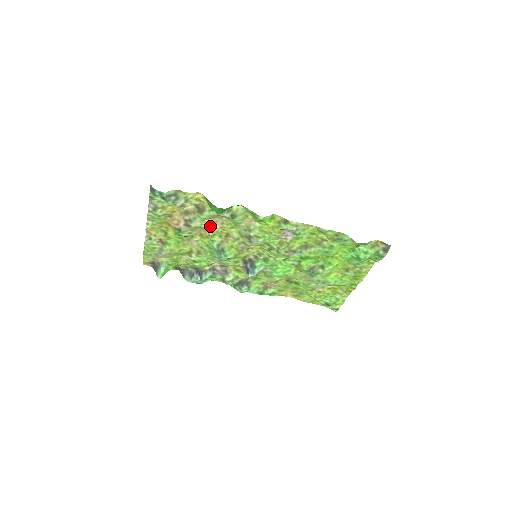
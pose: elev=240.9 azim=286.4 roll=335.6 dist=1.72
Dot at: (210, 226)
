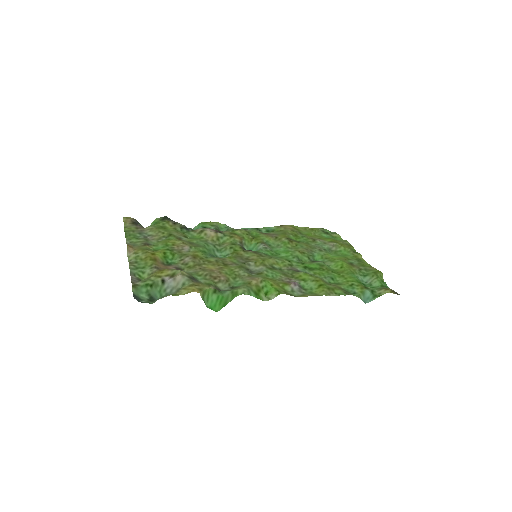
Dot at: (205, 268)
